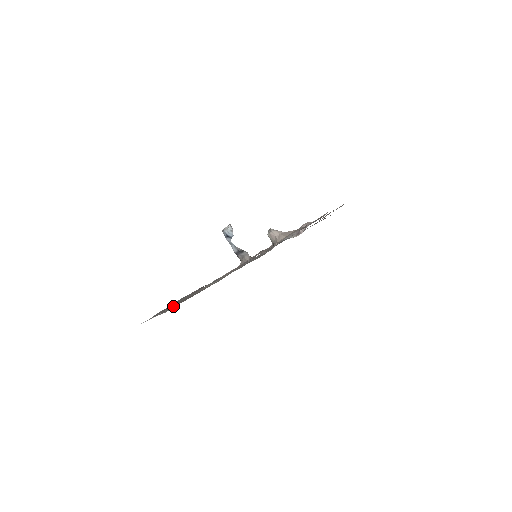
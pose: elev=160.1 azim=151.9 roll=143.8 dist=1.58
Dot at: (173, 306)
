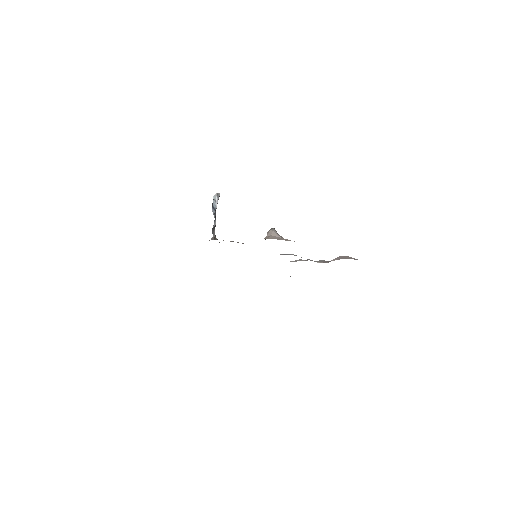
Dot at: occluded
